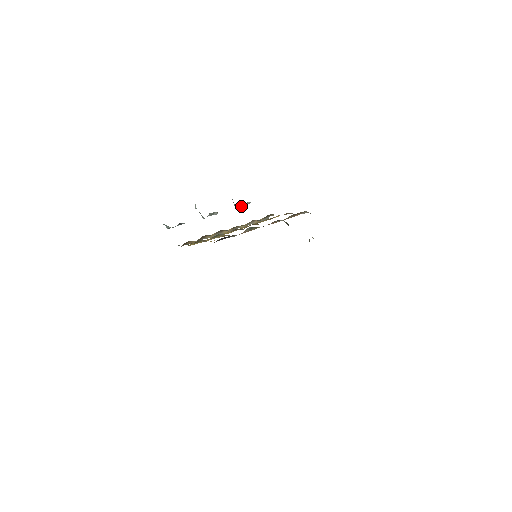
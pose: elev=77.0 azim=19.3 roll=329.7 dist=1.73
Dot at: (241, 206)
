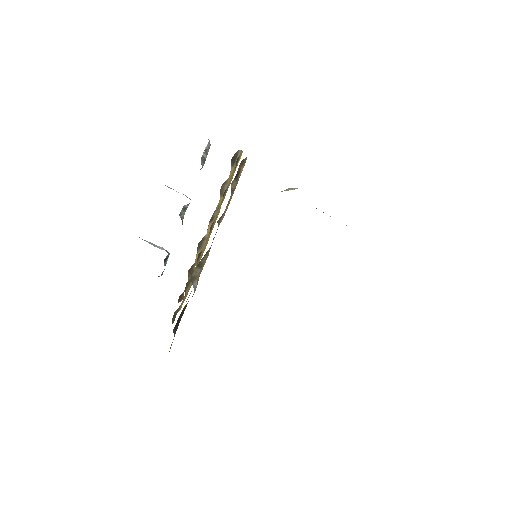
Dot at: (204, 159)
